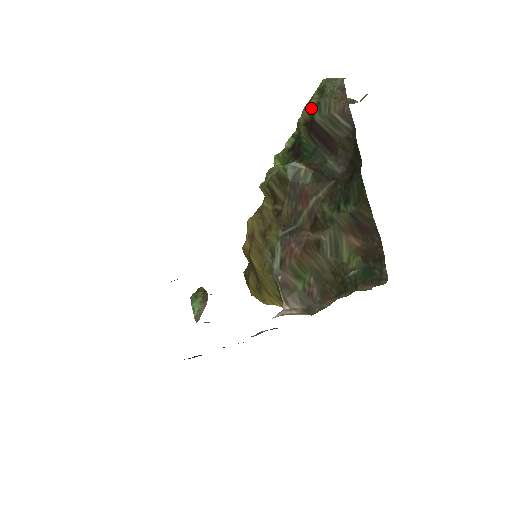
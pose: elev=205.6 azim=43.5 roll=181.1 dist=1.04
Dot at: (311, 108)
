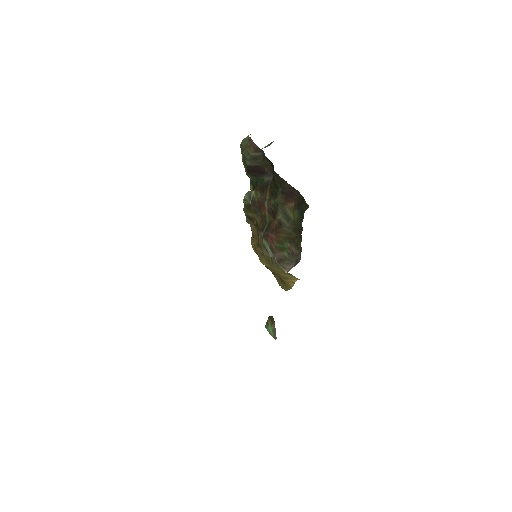
Dot at: (244, 162)
